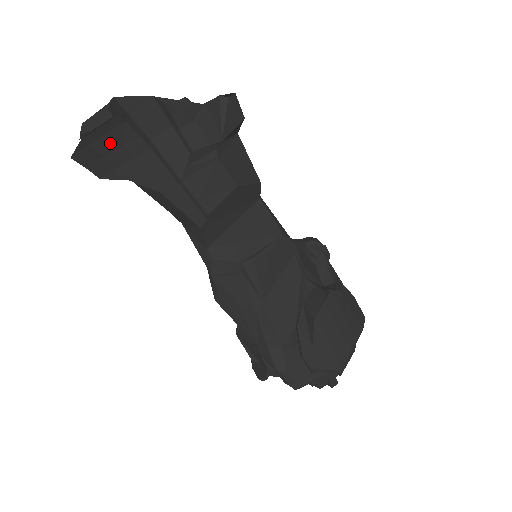
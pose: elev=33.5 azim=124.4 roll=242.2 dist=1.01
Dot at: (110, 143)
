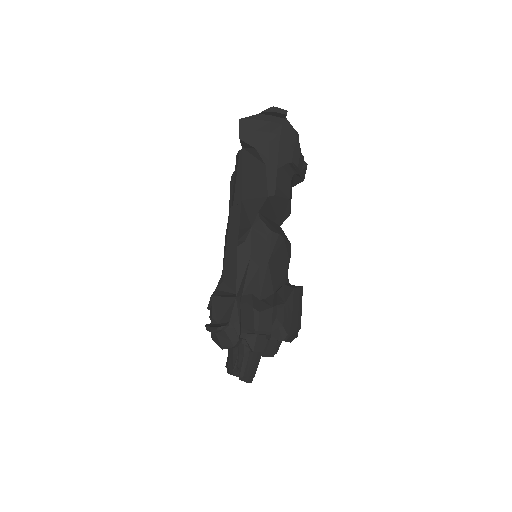
Dot at: (266, 127)
